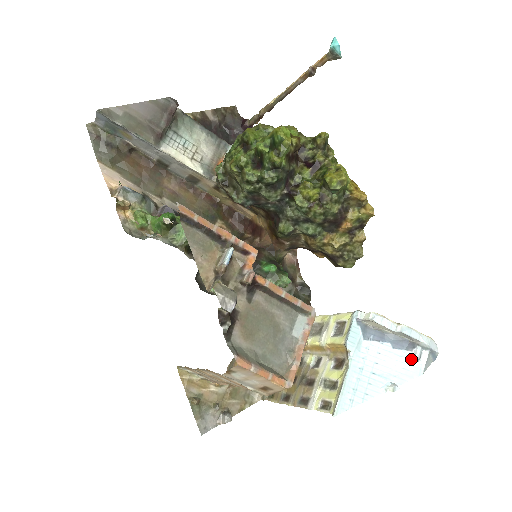
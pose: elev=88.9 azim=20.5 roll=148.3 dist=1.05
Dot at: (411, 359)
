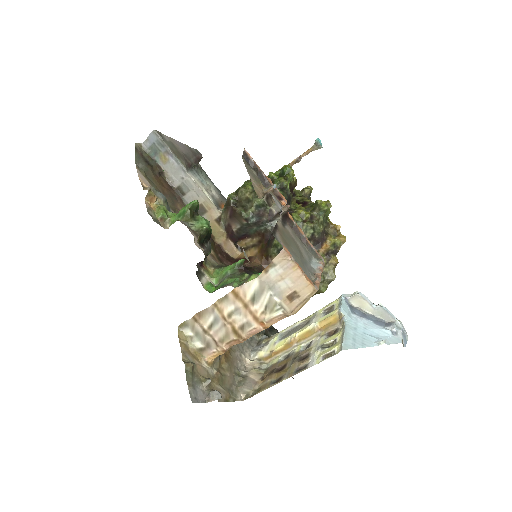
Dot at: (391, 332)
